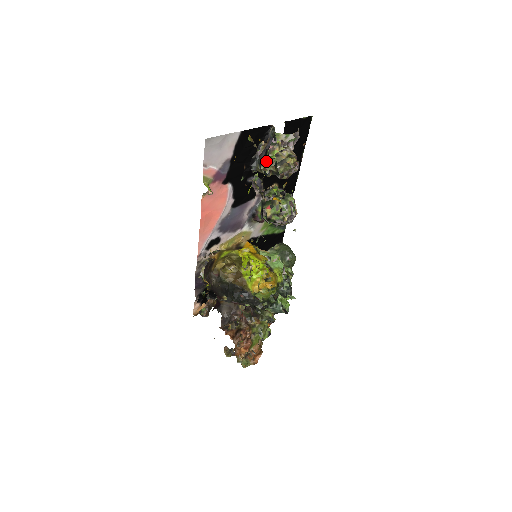
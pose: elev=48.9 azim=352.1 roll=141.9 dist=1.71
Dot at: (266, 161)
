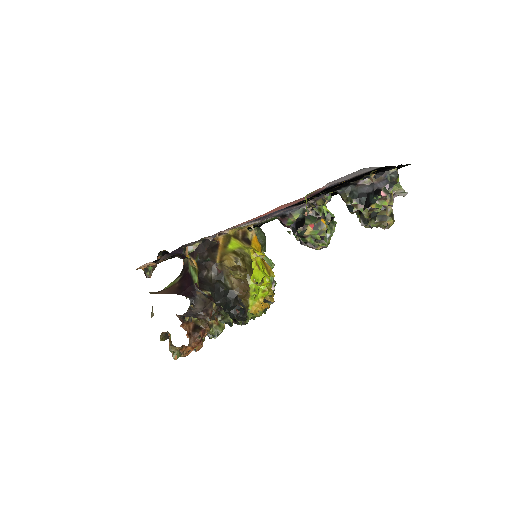
Dot at: (365, 201)
